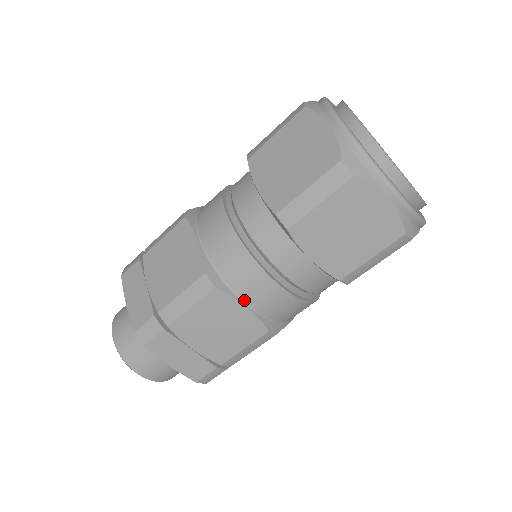
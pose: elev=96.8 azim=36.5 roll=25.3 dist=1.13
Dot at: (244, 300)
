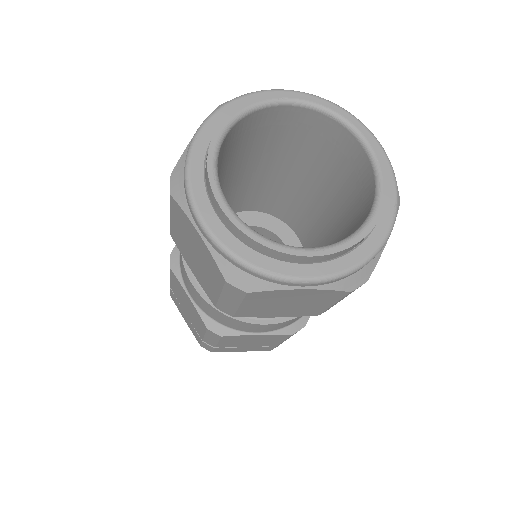
Dot at: (252, 332)
